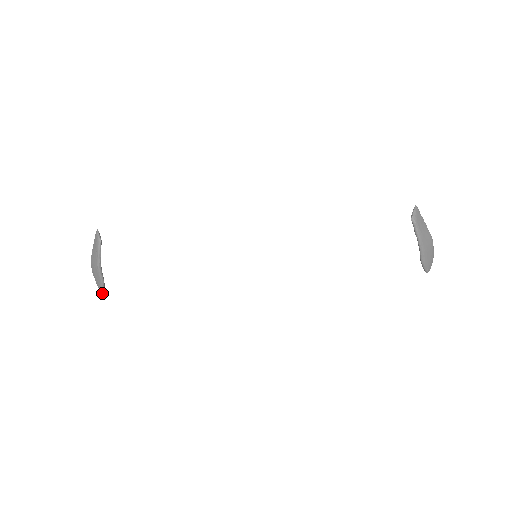
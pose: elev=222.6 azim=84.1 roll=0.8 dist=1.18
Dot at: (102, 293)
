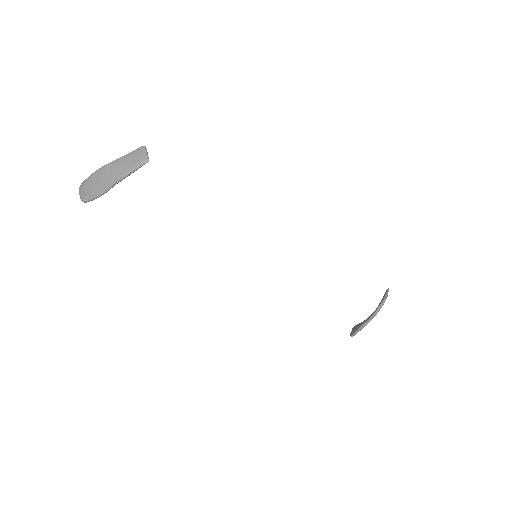
Dot at: (85, 201)
